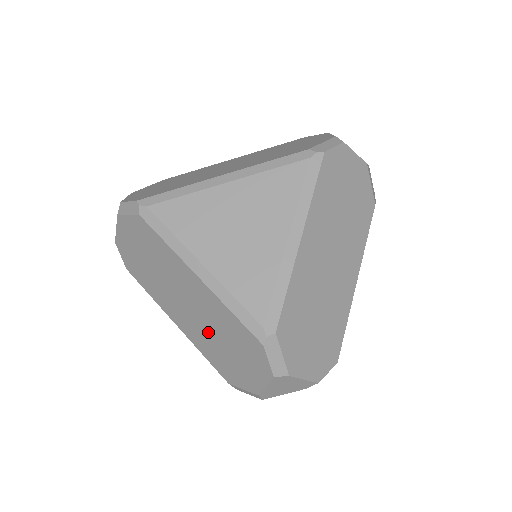
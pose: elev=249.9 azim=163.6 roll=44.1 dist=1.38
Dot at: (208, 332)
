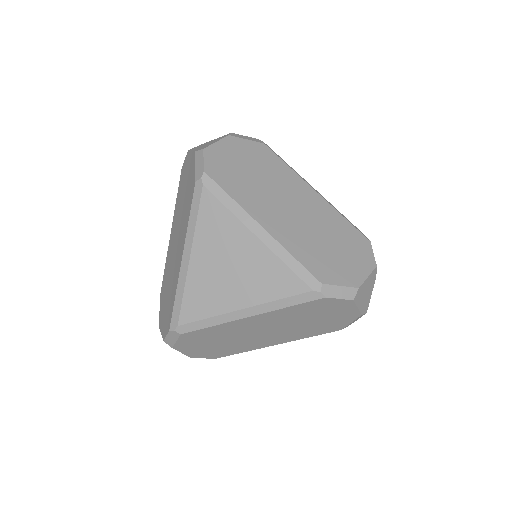
Dot at: (295, 327)
